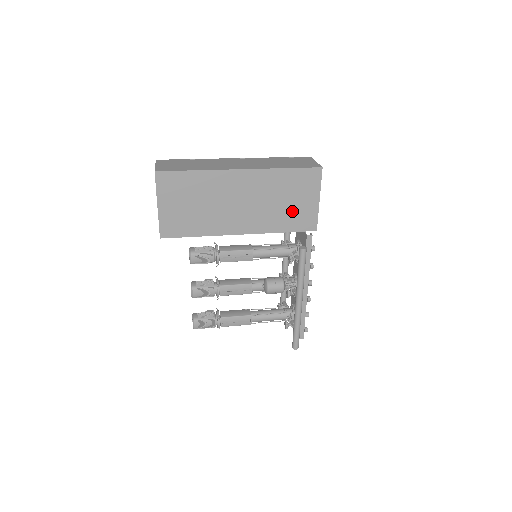
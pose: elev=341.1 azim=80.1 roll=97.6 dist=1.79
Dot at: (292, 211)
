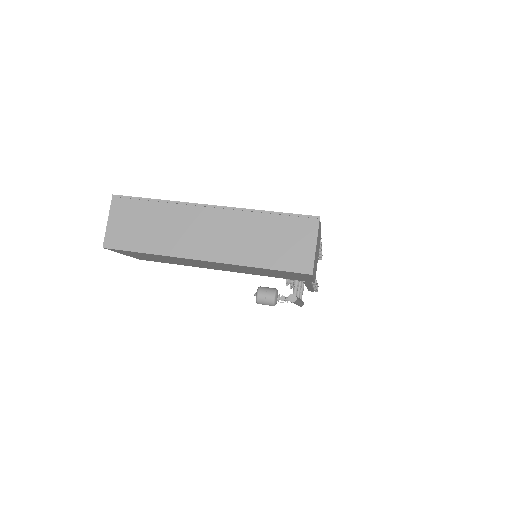
Dot at: (280, 275)
